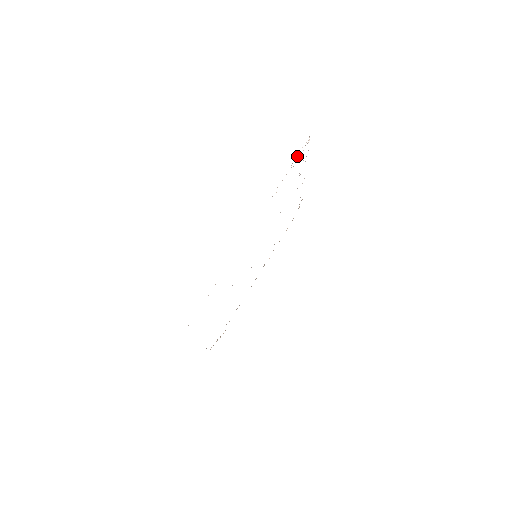
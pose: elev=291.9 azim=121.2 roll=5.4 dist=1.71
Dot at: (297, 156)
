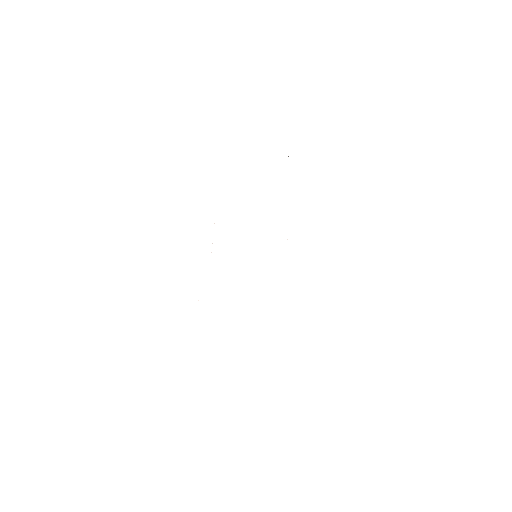
Dot at: occluded
